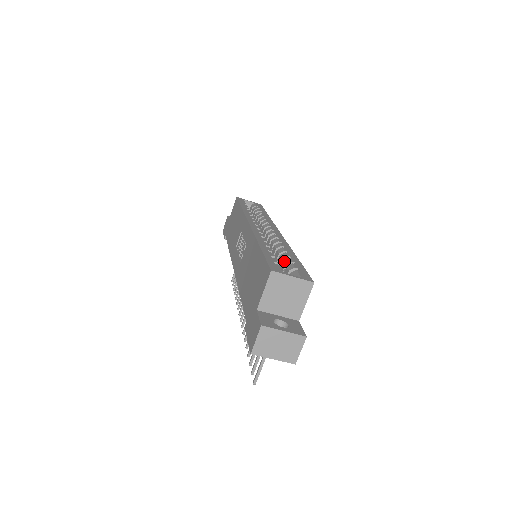
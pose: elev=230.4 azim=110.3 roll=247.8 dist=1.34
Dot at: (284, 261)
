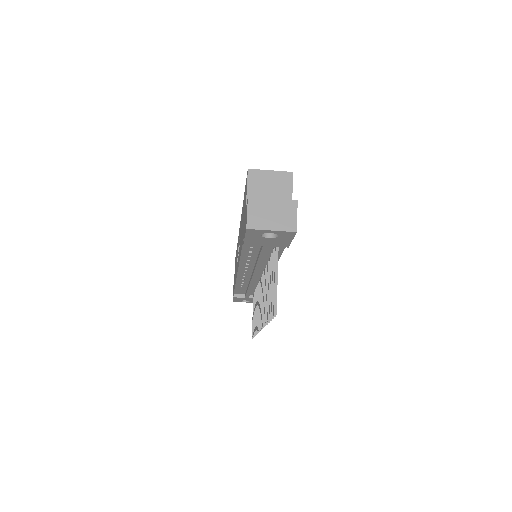
Dot at: occluded
